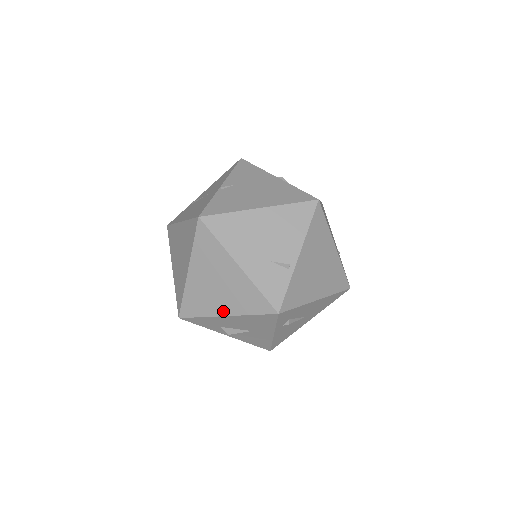
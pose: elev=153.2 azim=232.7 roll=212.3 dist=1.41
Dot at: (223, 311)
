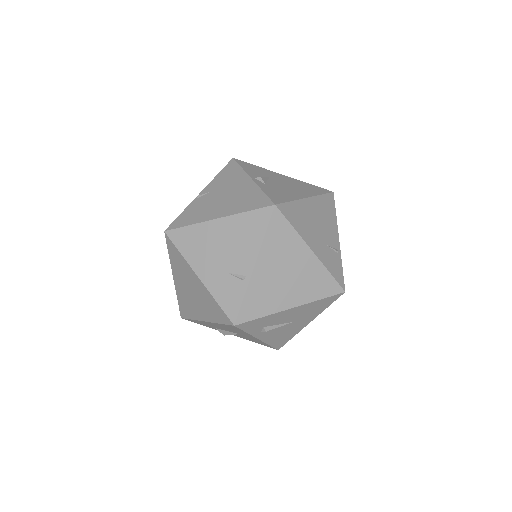
Dot at: (202, 317)
